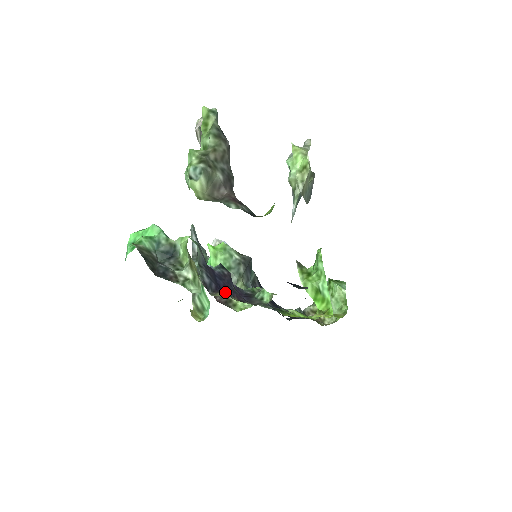
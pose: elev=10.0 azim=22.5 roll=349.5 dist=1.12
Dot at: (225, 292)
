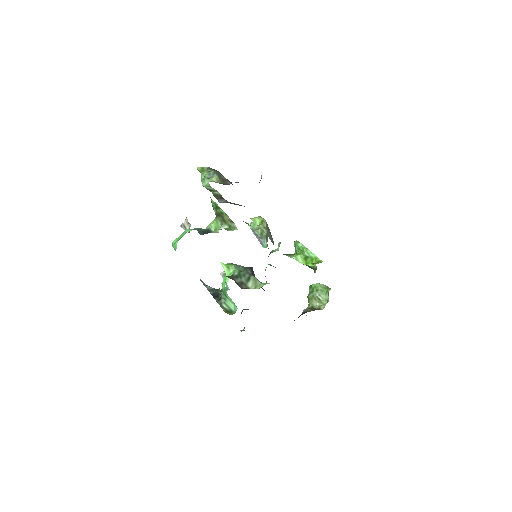
Dot at: occluded
